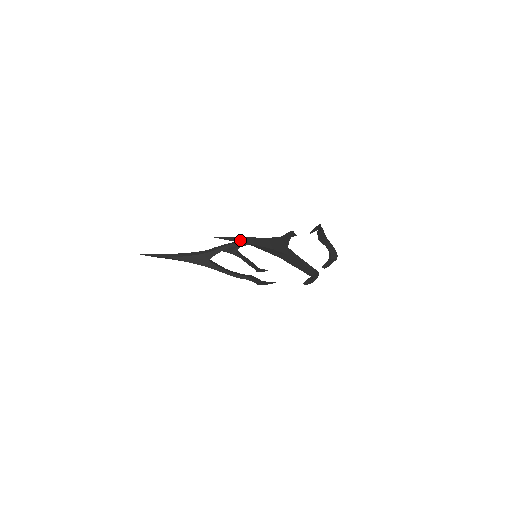
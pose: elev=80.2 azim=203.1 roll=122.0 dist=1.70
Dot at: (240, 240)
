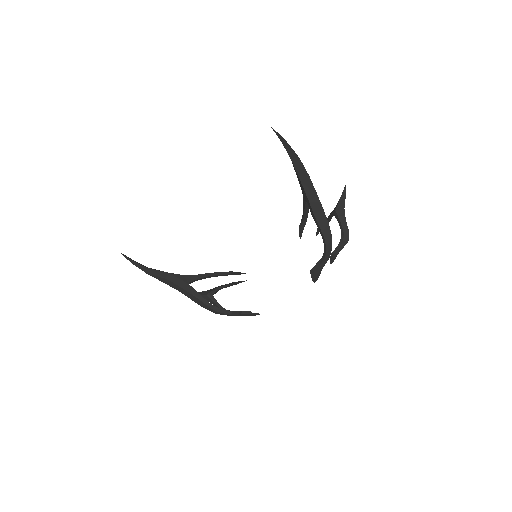
Dot at: (289, 145)
